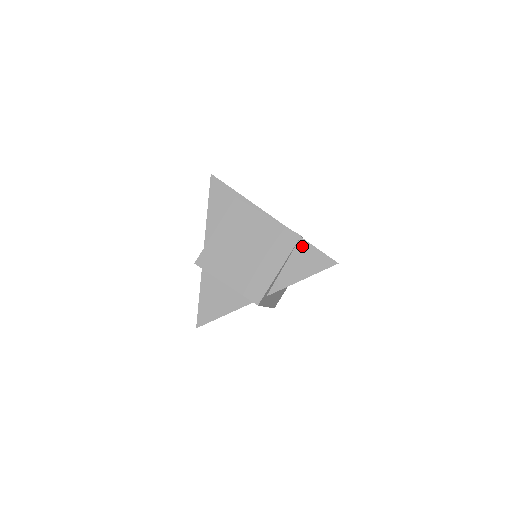
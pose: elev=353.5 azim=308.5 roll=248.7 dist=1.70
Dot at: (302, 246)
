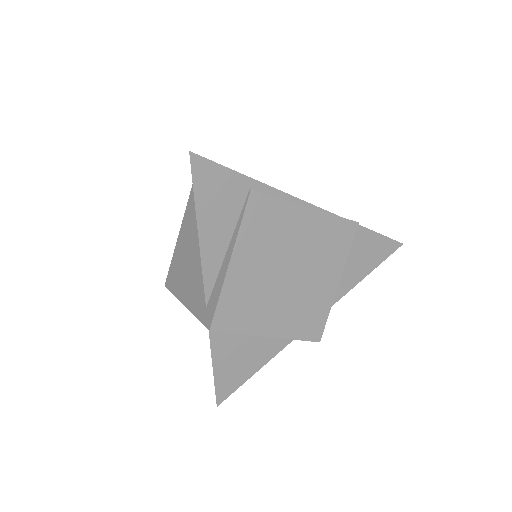
Dot at: (360, 237)
